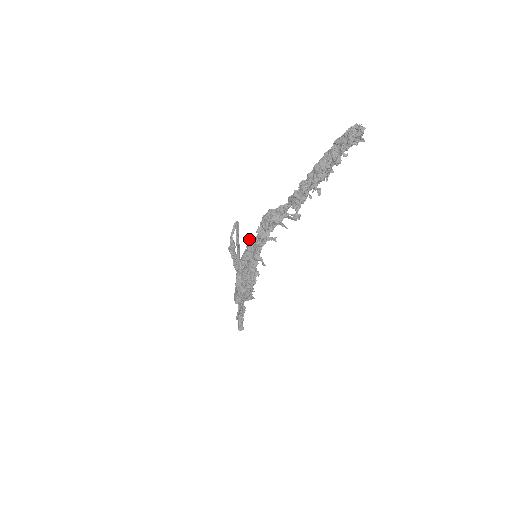
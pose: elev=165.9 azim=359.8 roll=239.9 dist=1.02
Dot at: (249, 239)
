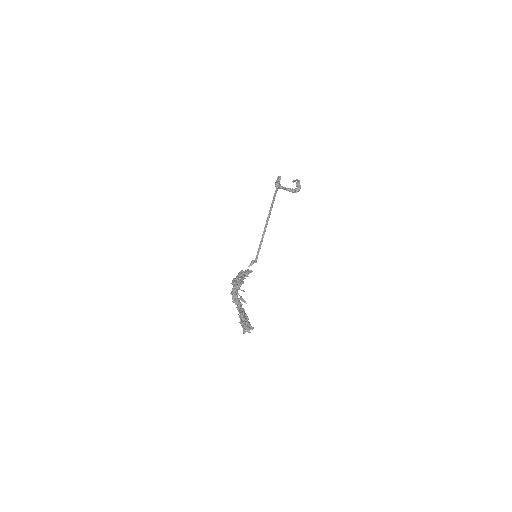
Dot at: (232, 283)
